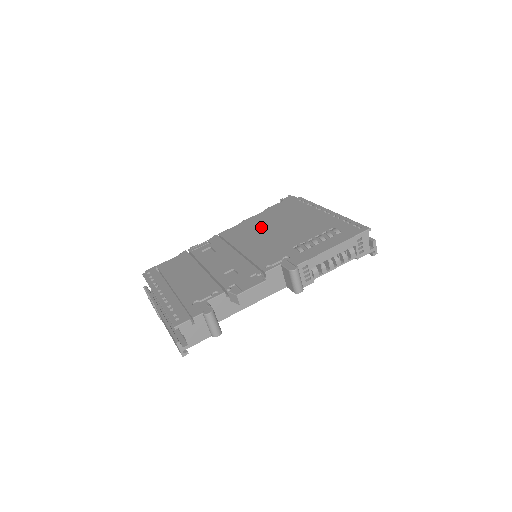
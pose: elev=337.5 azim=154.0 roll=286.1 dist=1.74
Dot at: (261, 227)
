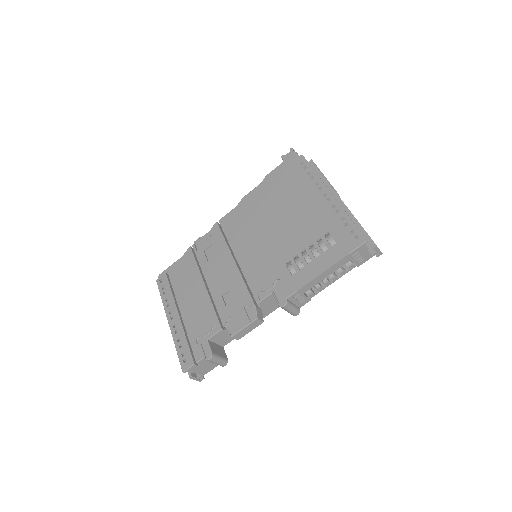
Dot at: (258, 216)
